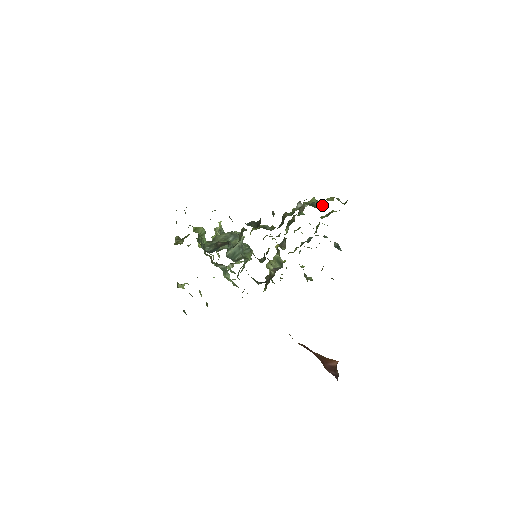
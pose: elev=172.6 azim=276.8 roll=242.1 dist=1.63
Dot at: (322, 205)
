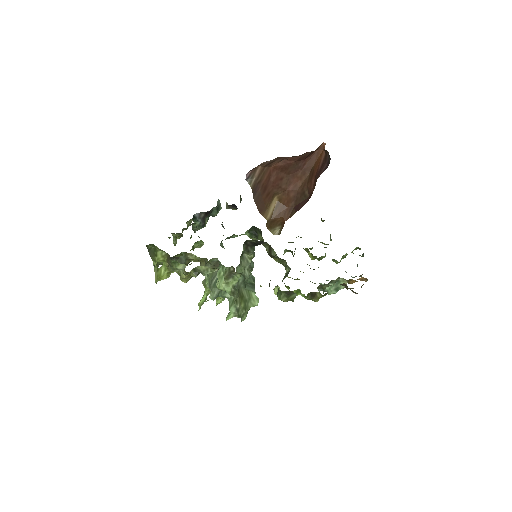
Dot at: occluded
